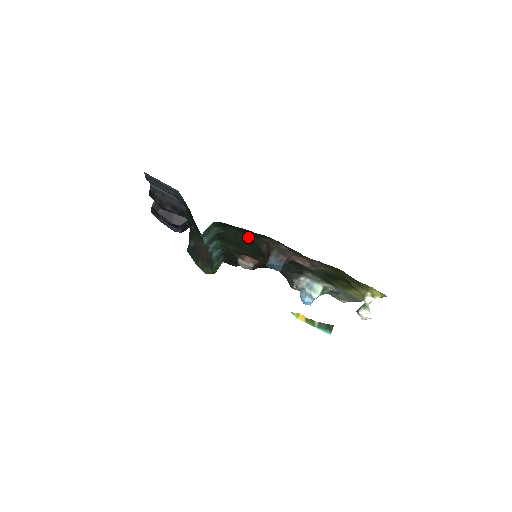
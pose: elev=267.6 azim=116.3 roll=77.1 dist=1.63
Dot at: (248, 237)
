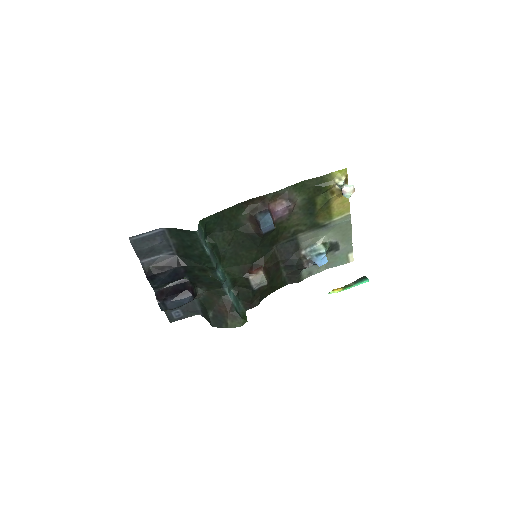
Dot at: (234, 232)
